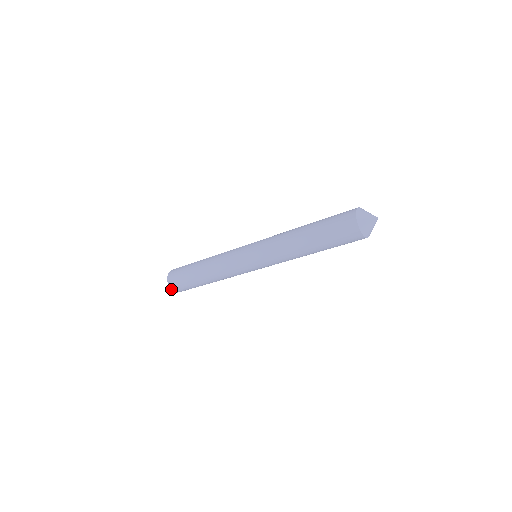
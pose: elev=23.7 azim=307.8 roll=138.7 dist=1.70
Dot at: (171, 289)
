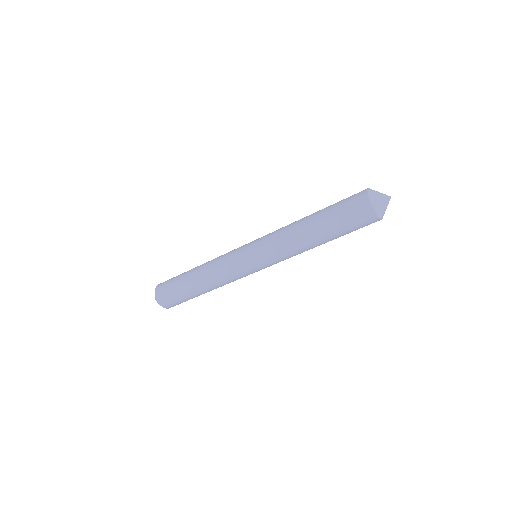
Dot at: (158, 302)
